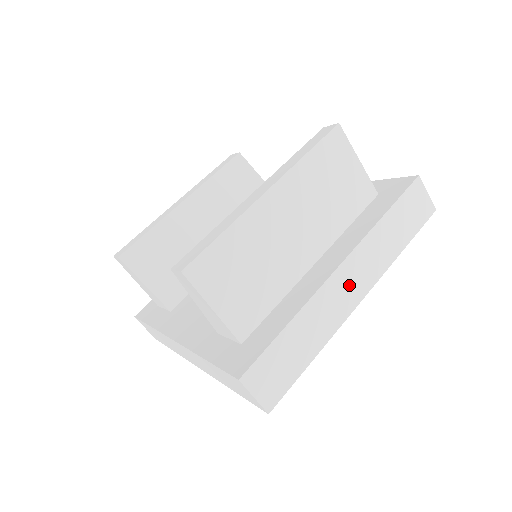
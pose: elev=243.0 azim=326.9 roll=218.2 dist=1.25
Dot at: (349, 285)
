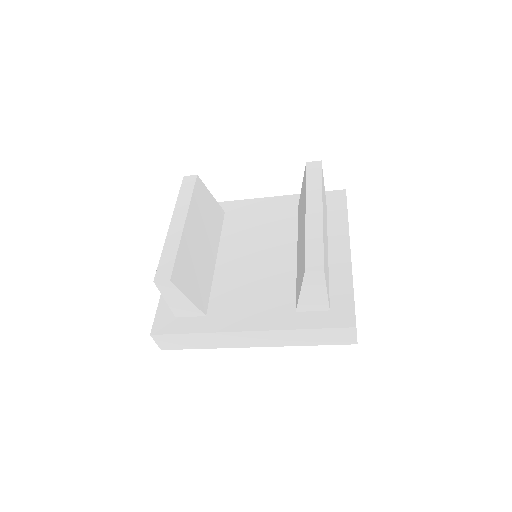
Dot at: occluded
